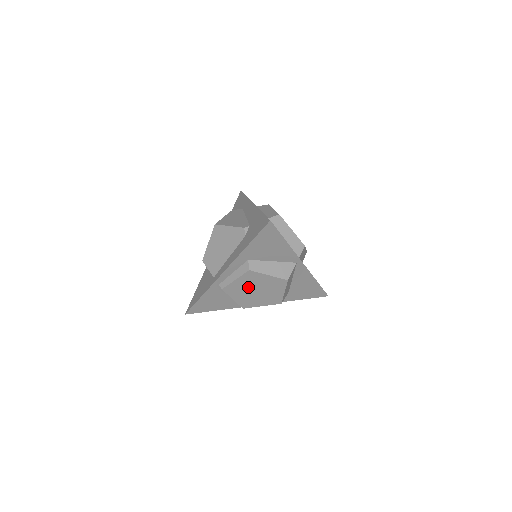
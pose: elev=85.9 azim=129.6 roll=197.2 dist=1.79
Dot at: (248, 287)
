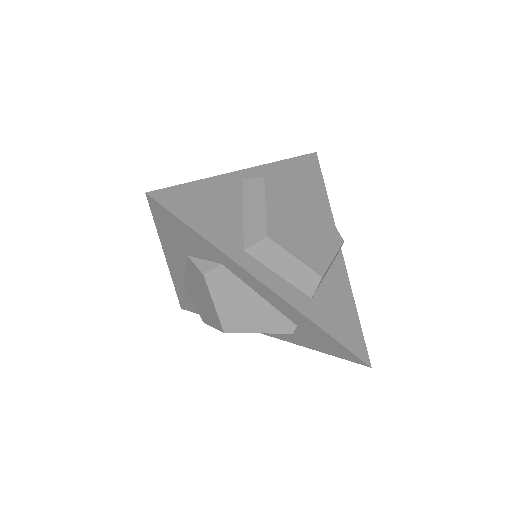
Dot at: occluded
